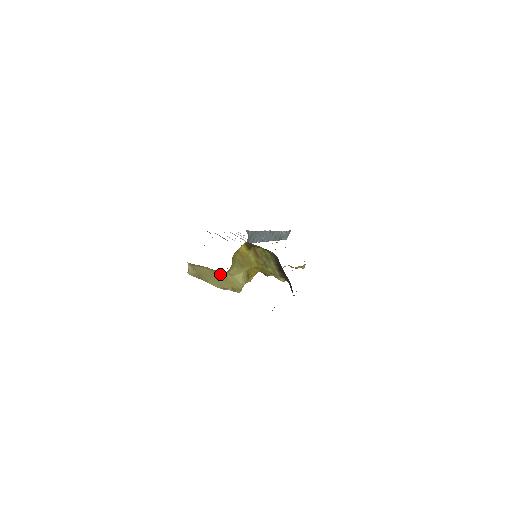
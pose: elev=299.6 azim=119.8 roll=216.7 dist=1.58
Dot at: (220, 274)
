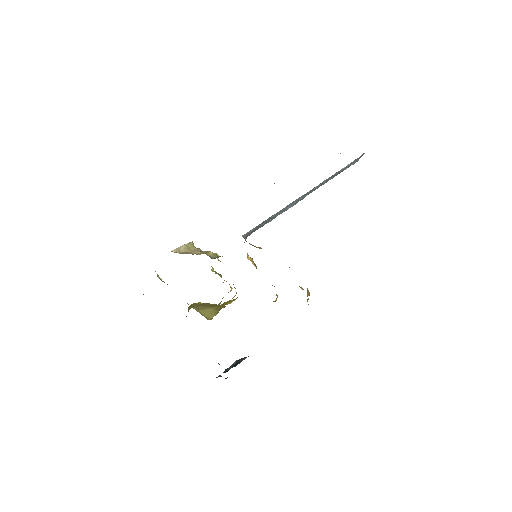
Dot at: occluded
